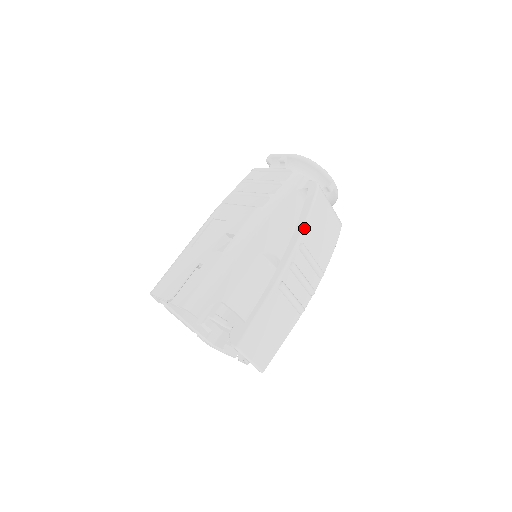
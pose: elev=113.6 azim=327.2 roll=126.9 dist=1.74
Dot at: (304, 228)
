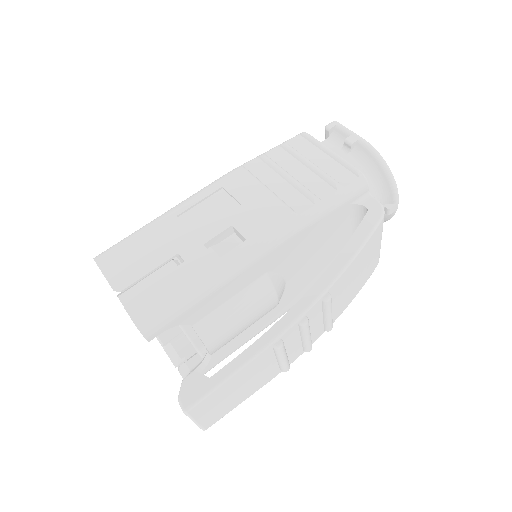
Dot at: (341, 273)
